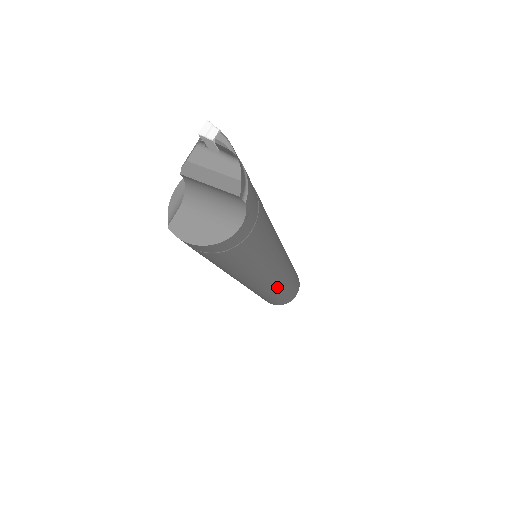
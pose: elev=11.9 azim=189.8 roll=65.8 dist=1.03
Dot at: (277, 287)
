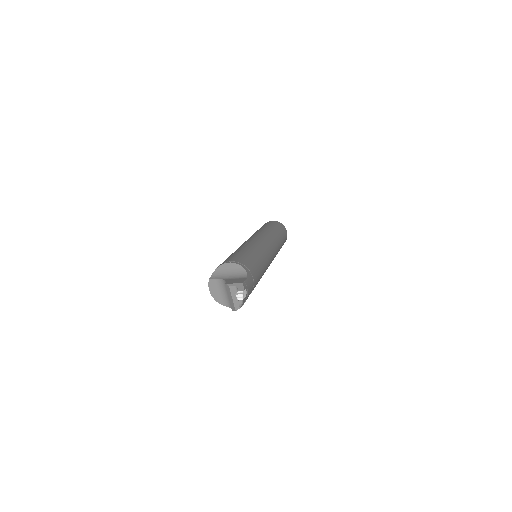
Dot at: occluded
